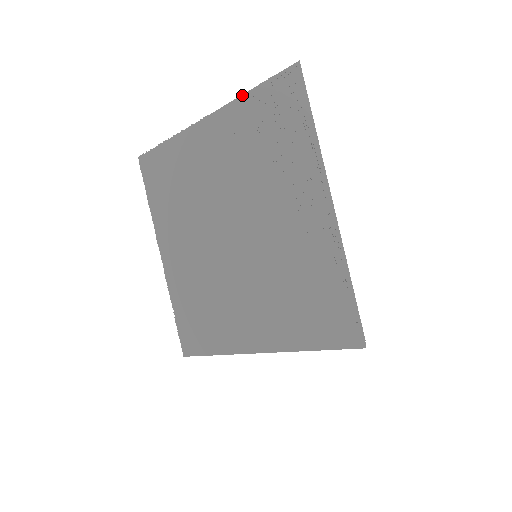
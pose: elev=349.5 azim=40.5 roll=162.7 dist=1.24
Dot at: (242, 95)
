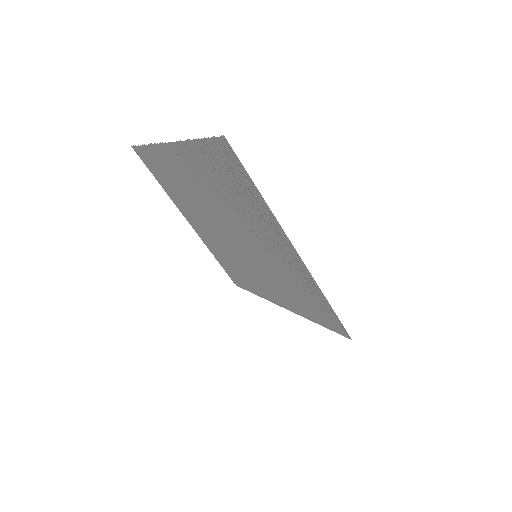
Dot at: (189, 140)
